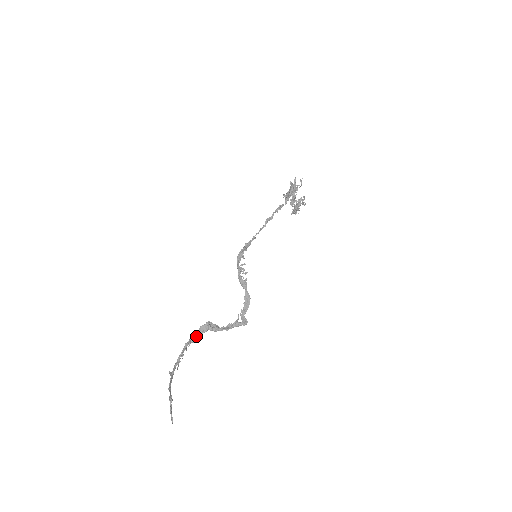
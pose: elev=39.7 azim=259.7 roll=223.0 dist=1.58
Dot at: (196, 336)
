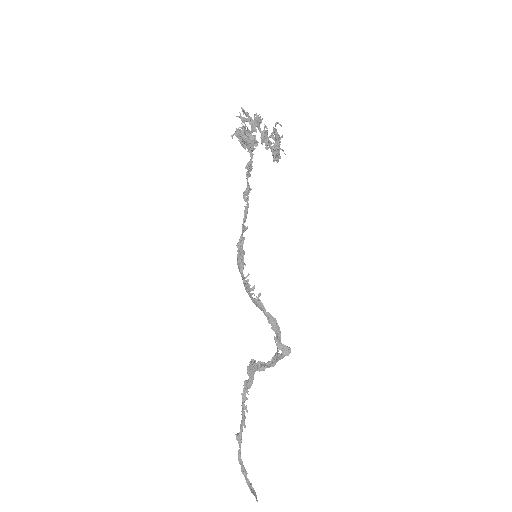
Dot at: (249, 380)
